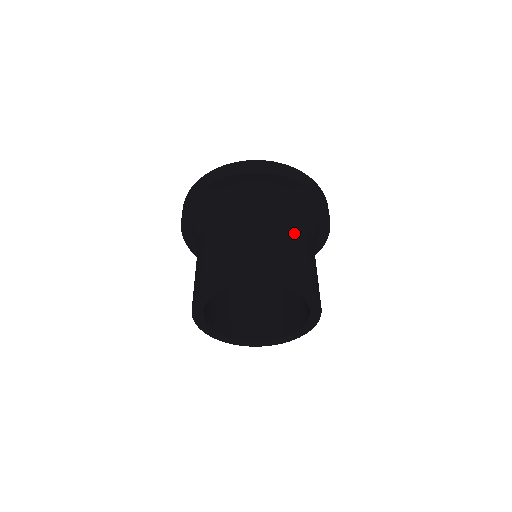
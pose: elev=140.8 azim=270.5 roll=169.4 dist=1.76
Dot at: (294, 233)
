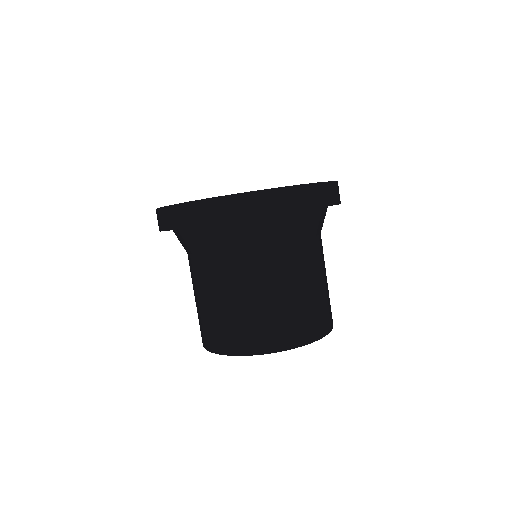
Dot at: (304, 272)
